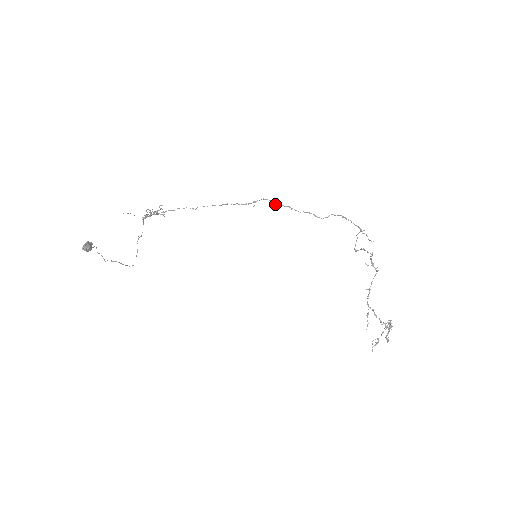
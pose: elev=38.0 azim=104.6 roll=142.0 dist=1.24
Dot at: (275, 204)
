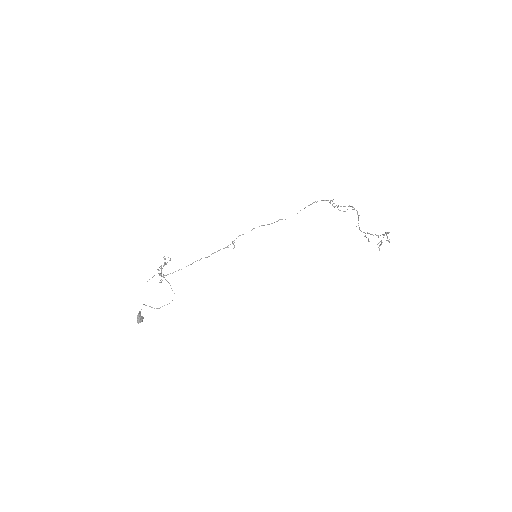
Dot at: occluded
